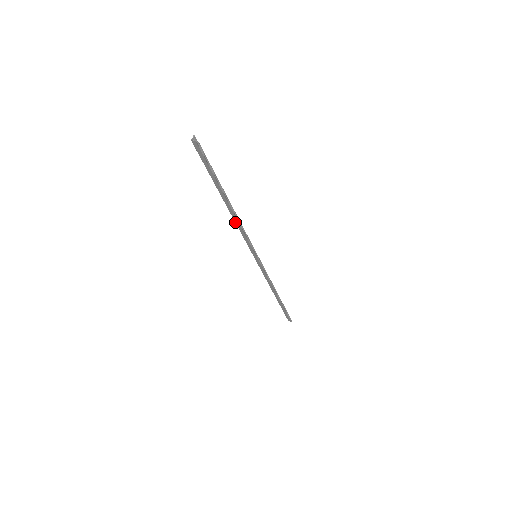
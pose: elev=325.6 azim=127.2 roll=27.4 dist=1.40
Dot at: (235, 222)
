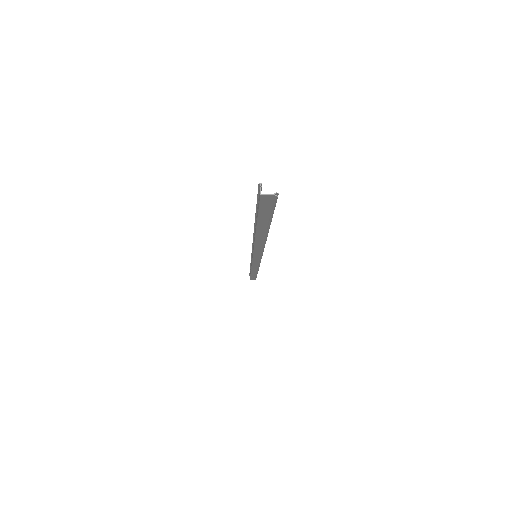
Dot at: (254, 243)
